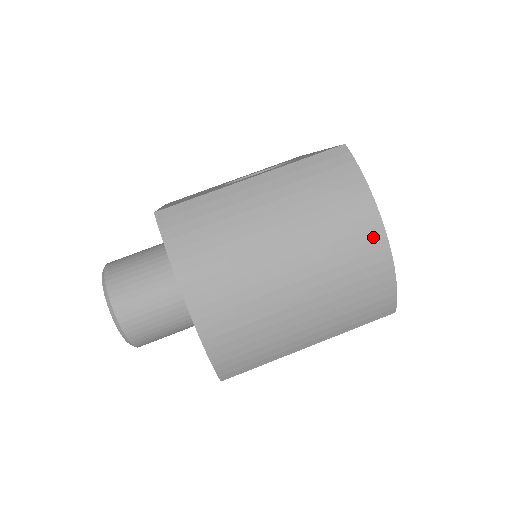
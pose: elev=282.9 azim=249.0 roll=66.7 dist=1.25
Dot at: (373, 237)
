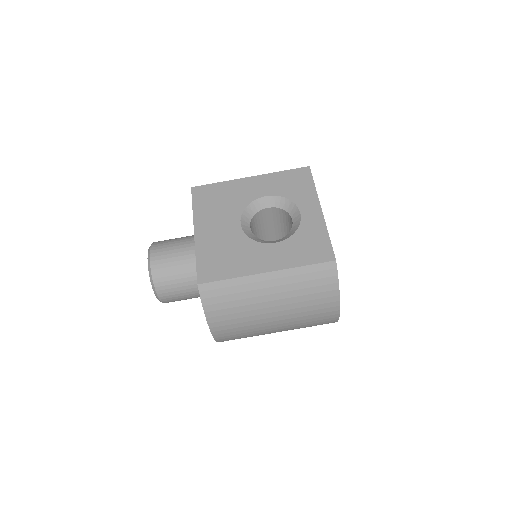
Dot at: (331, 314)
